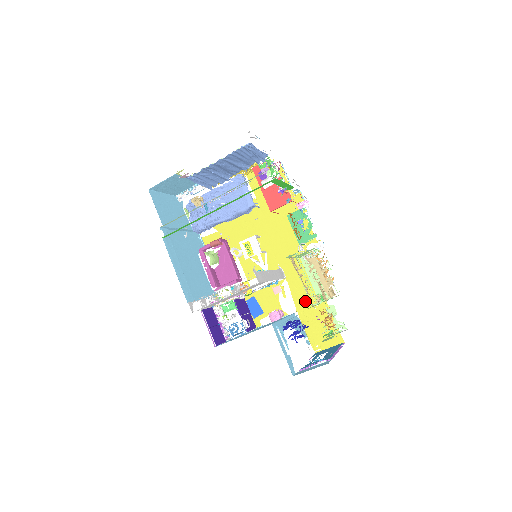
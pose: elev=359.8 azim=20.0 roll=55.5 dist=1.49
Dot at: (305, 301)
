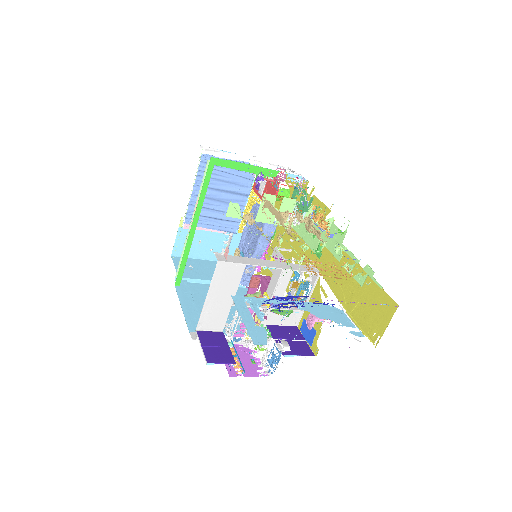
Dot at: (343, 285)
